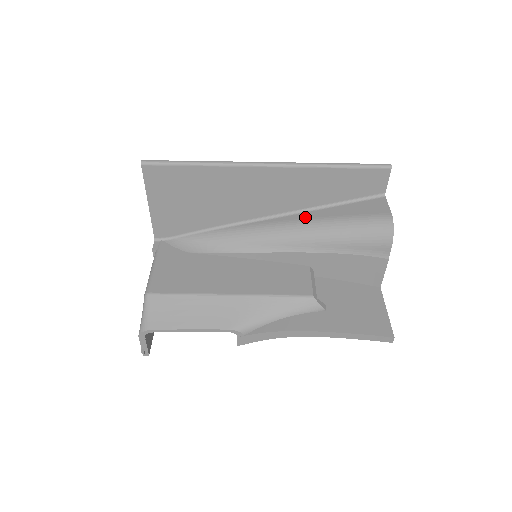
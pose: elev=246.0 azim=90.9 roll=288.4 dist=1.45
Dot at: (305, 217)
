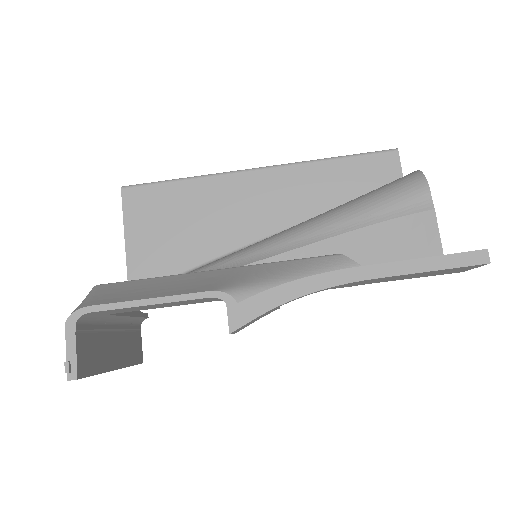
Dot at: occluded
